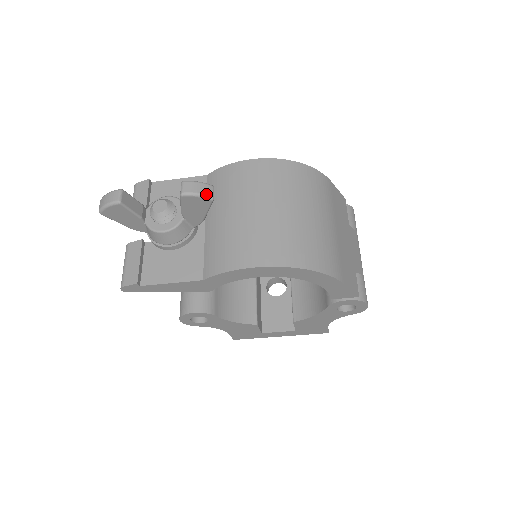
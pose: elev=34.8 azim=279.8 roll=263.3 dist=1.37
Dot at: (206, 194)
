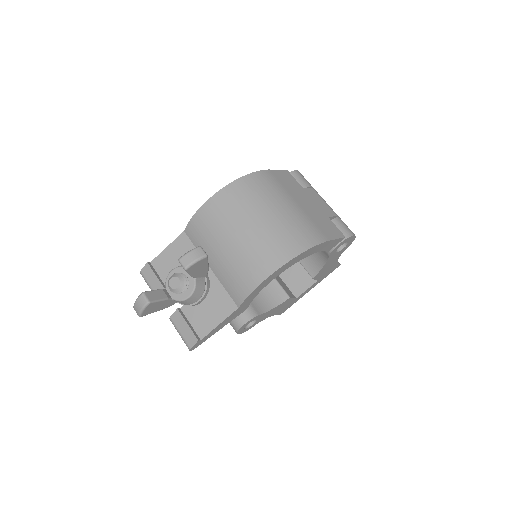
Dot at: (200, 257)
